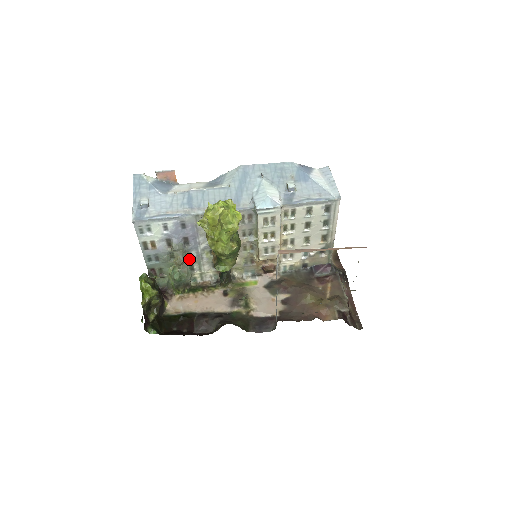
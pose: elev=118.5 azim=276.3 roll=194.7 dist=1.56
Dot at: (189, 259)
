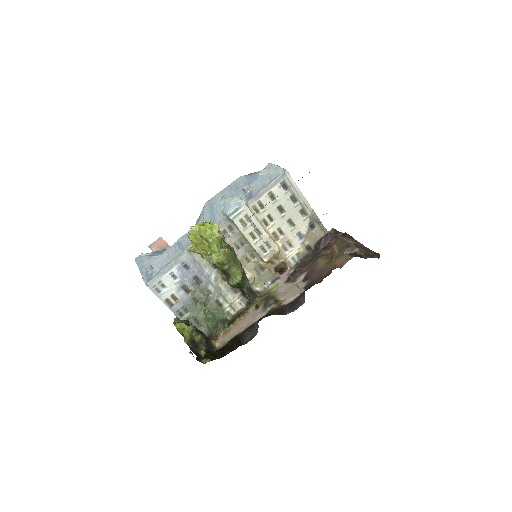
Dot at: (211, 296)
